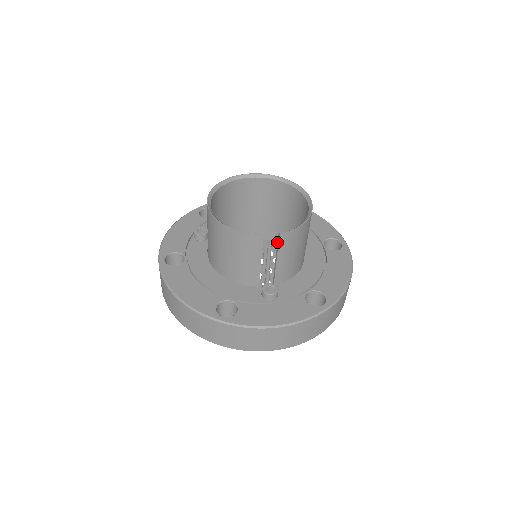
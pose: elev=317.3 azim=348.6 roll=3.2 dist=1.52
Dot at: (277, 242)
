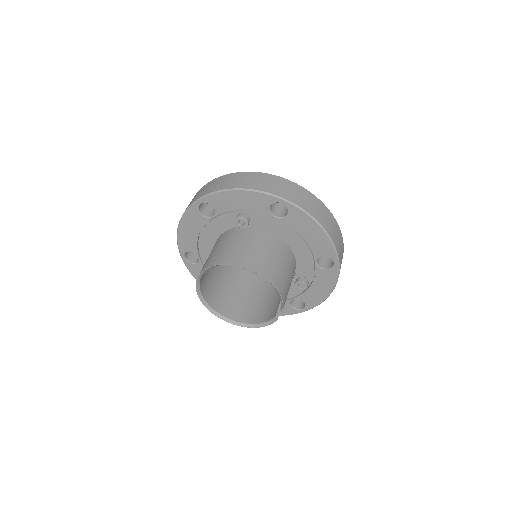
Dot at: occluded
